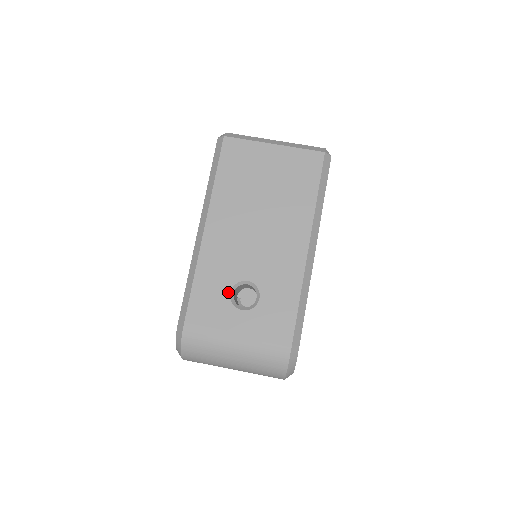
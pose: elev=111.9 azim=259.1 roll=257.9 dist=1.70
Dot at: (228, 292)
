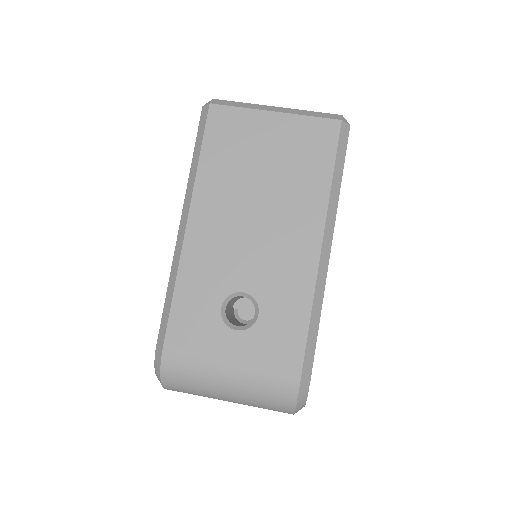
Dot at: (218, 307)
